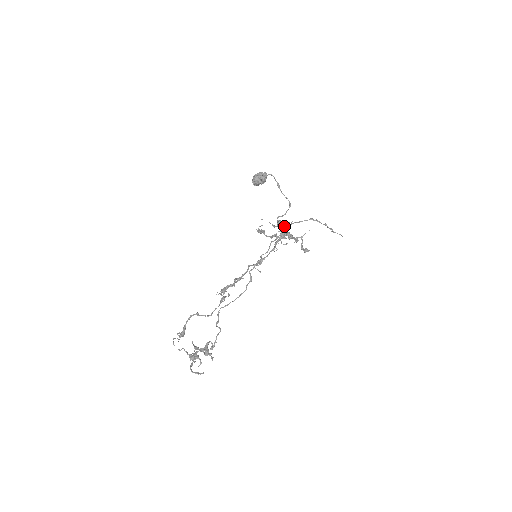
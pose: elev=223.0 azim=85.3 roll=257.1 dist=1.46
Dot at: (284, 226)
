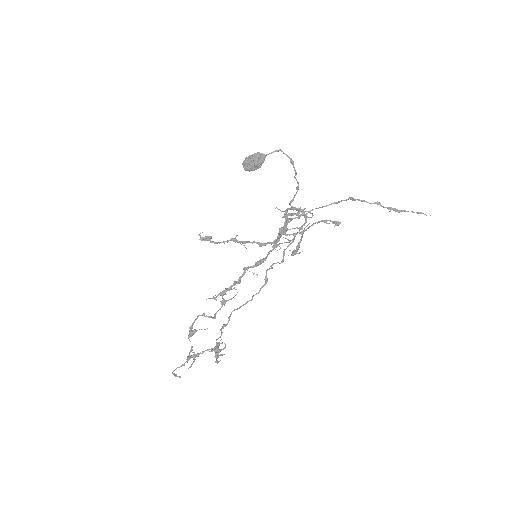
Dot at: (285, 218)
